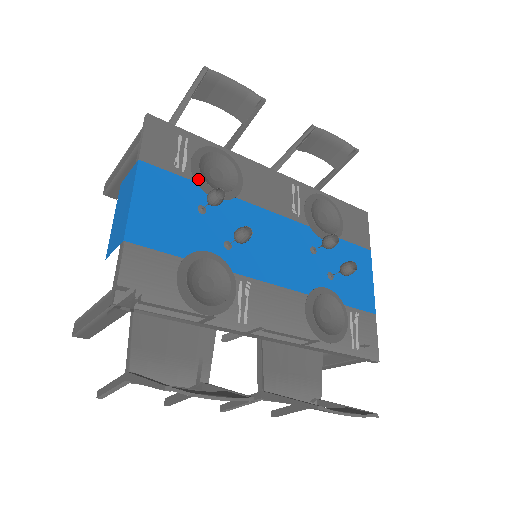
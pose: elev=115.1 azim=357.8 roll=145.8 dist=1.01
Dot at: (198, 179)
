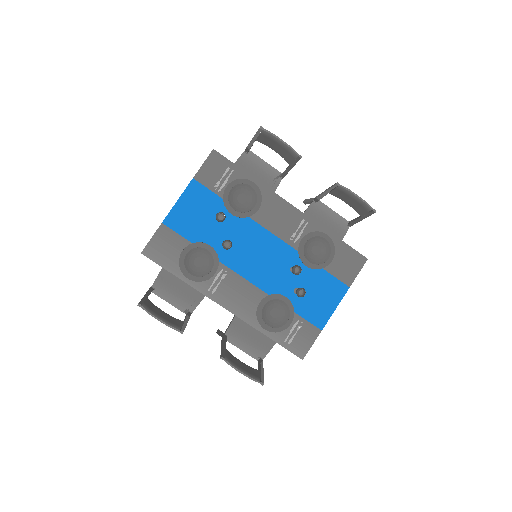
Dot at: (226, 199)
